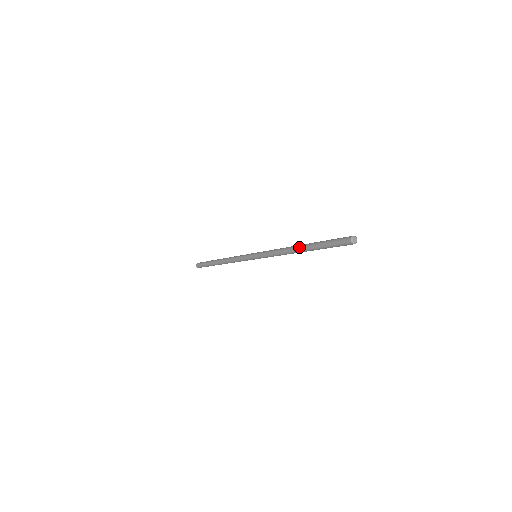
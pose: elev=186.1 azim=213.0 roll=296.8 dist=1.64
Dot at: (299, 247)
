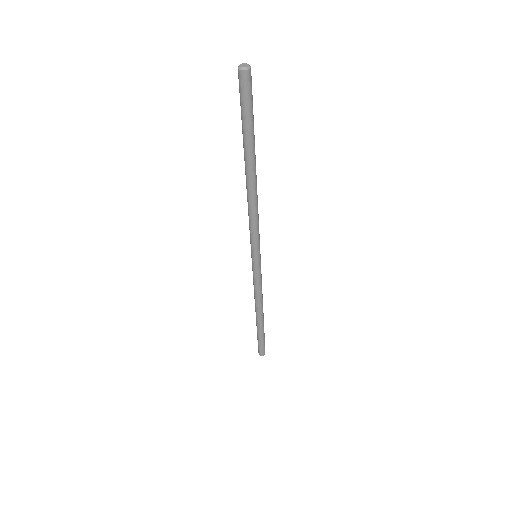
Dot at: (246, 174)
